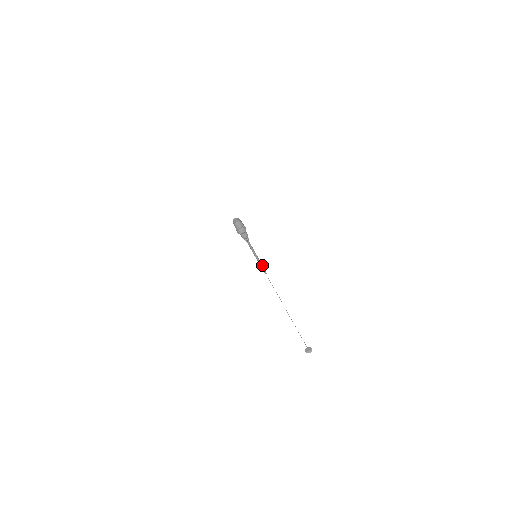
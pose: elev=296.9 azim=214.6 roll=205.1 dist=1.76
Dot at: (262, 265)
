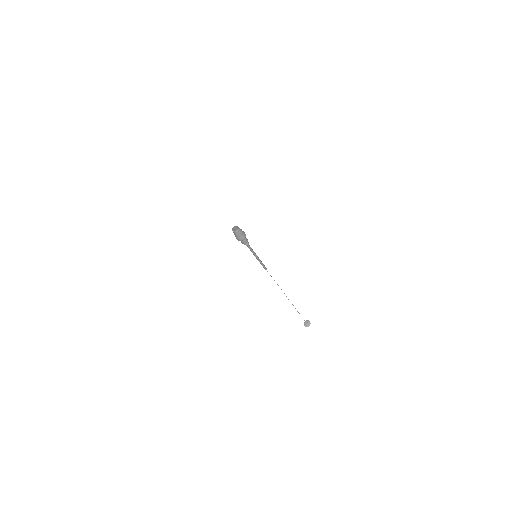
Dot at: occluded
